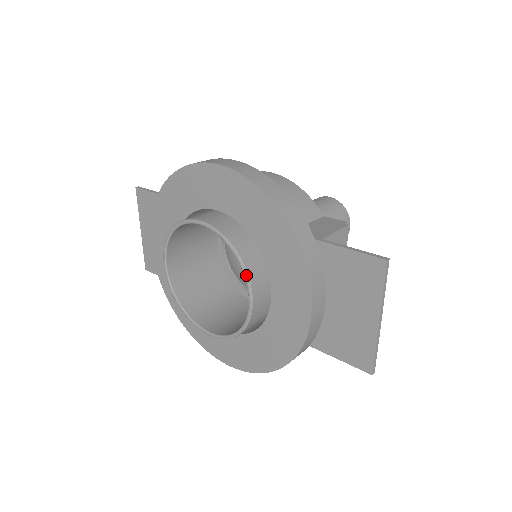
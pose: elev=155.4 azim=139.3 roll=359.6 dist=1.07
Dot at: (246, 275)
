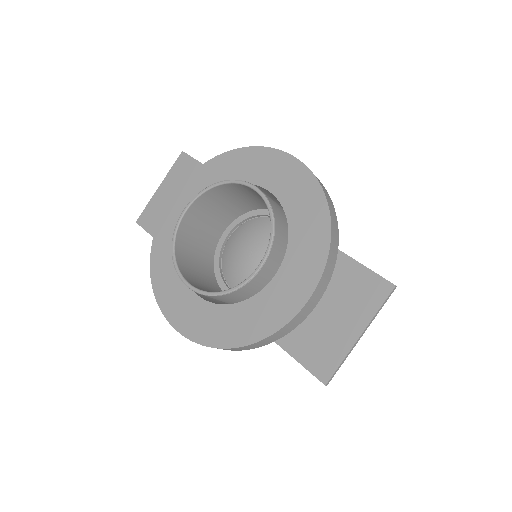
Dot at: (272, 242)
